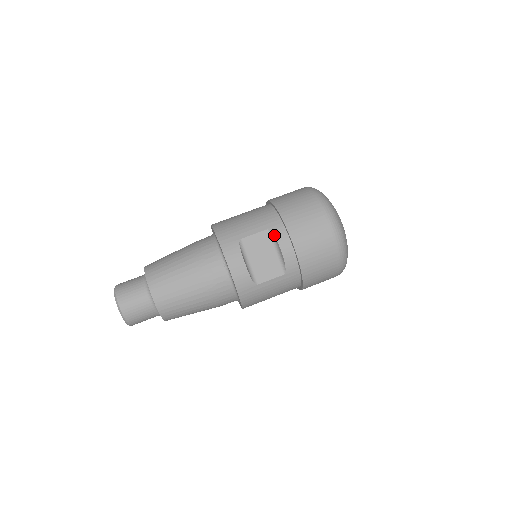
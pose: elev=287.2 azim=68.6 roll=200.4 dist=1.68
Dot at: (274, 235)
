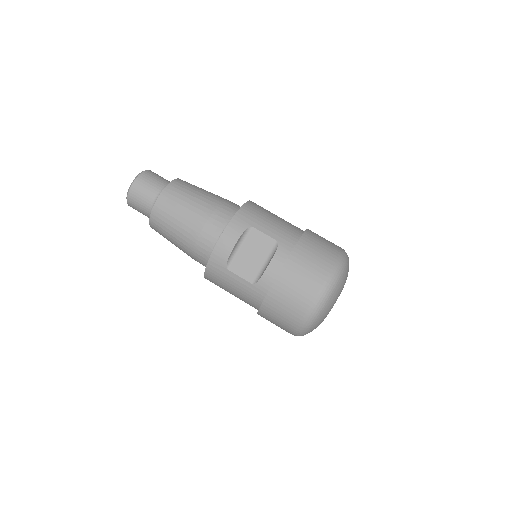
Dot at: (277, 250)
